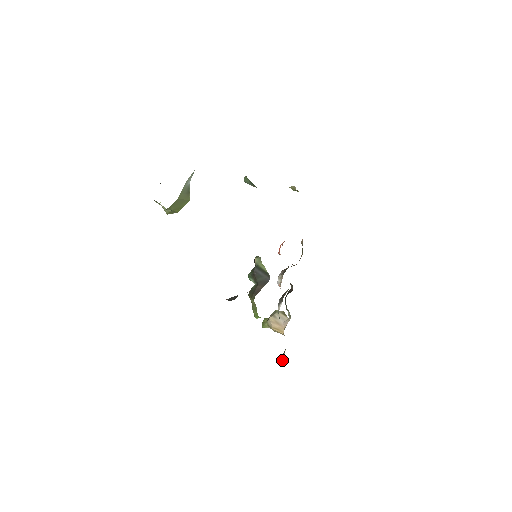
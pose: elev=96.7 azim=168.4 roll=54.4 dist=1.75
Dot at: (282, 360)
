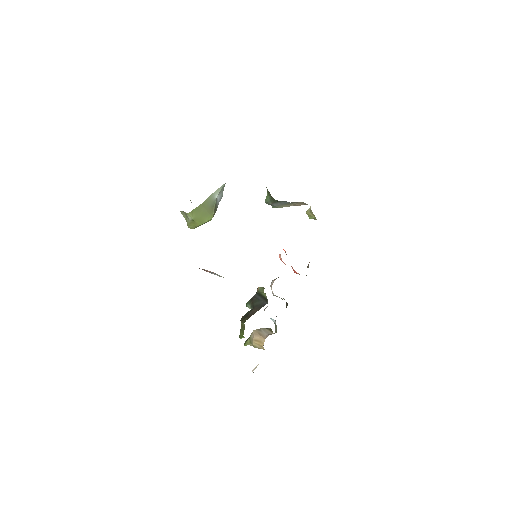
Dot at: (253, 372)
